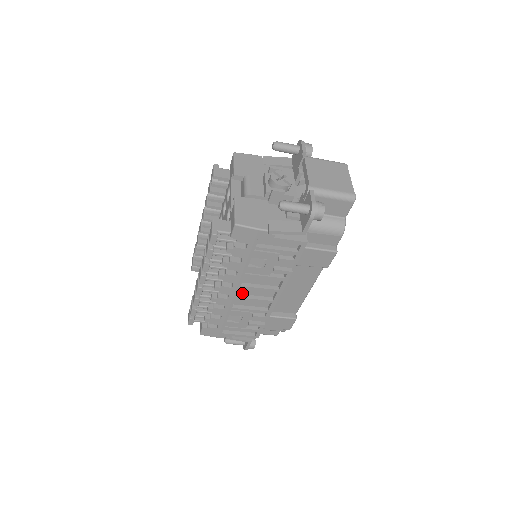
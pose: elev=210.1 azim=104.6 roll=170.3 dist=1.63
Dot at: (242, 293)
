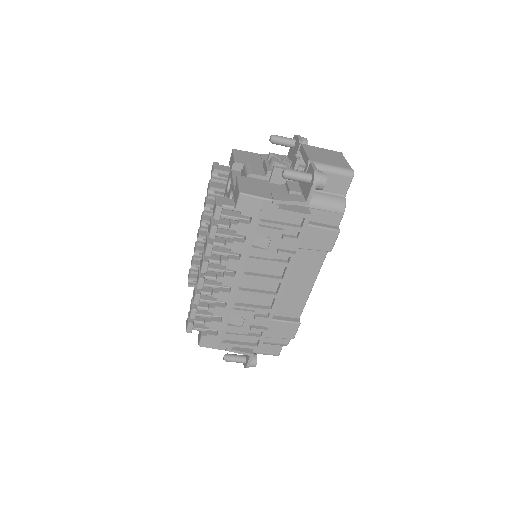
Dot at: (244, 286)
